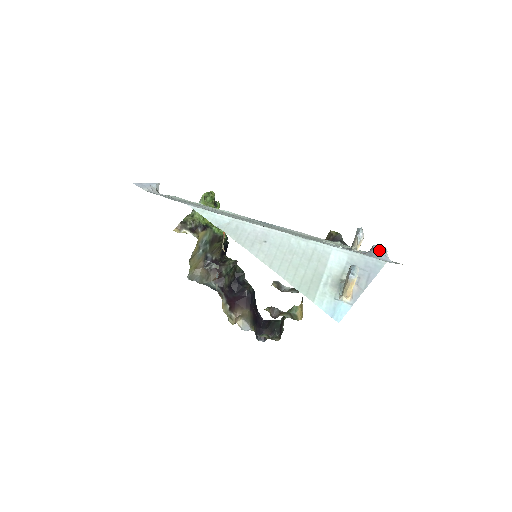
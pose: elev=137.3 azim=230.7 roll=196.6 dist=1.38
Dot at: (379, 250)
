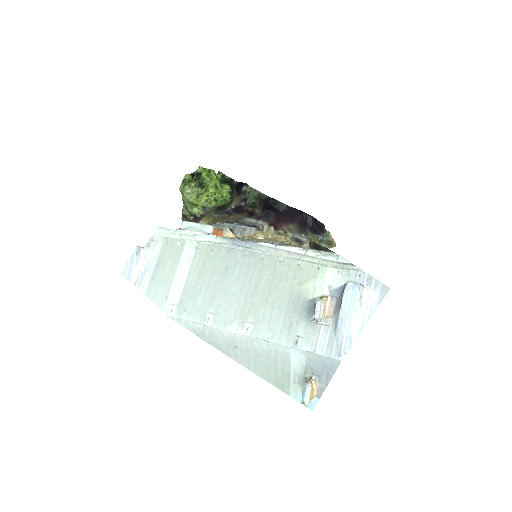
Dot at: (348, 306)
